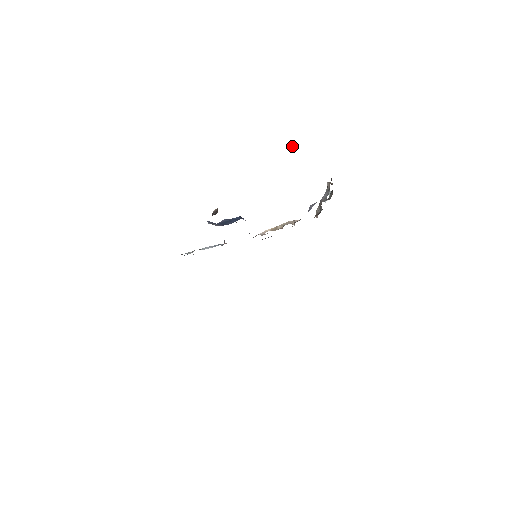
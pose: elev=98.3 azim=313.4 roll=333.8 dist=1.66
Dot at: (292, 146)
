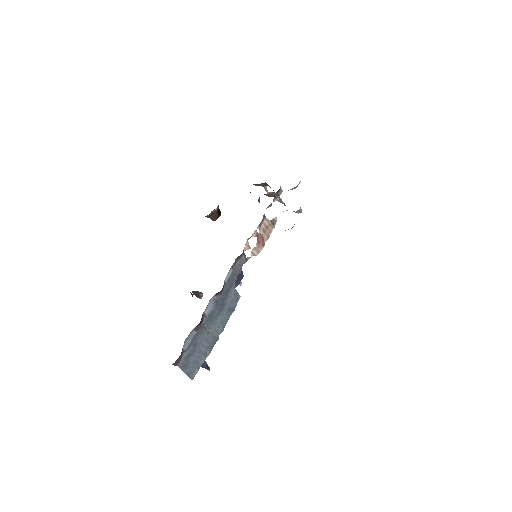
Dot at: occluded
